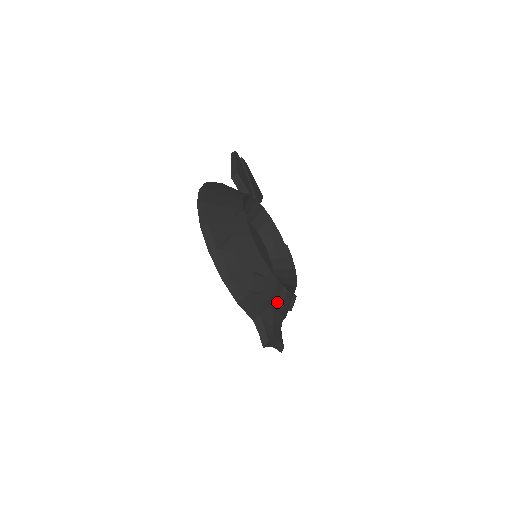
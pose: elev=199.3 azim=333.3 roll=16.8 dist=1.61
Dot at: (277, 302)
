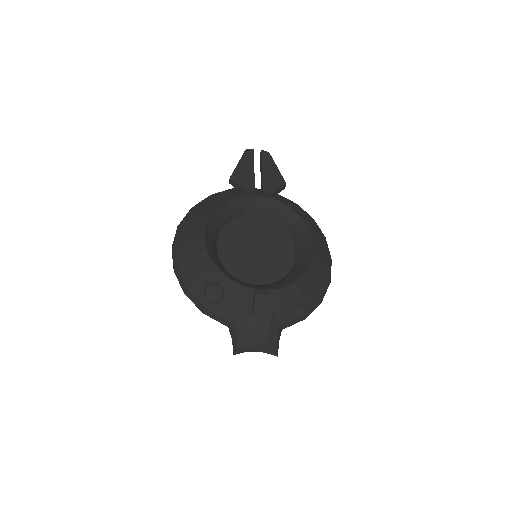
Dot at: (252, 306)
